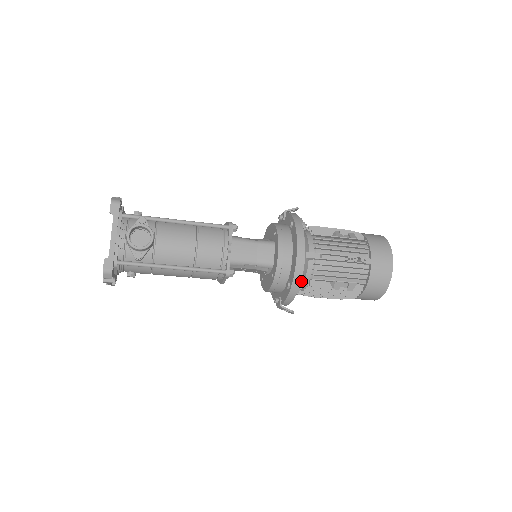
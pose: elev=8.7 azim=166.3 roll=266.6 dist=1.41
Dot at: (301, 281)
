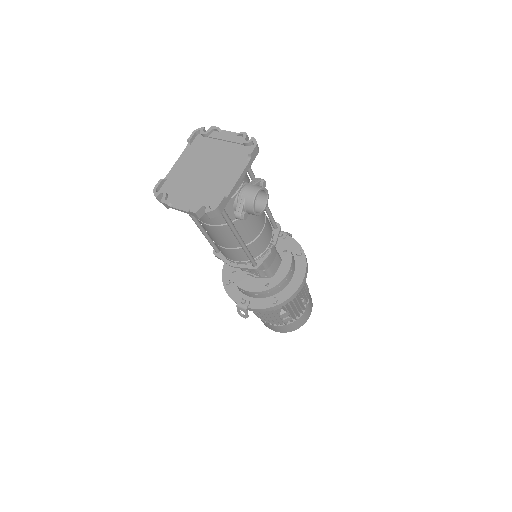
Dot at: occluded
